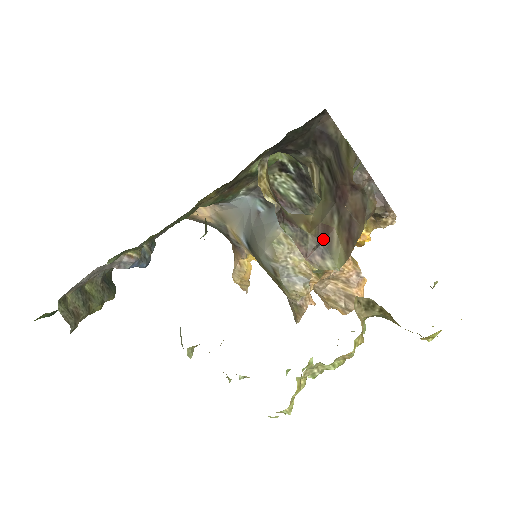
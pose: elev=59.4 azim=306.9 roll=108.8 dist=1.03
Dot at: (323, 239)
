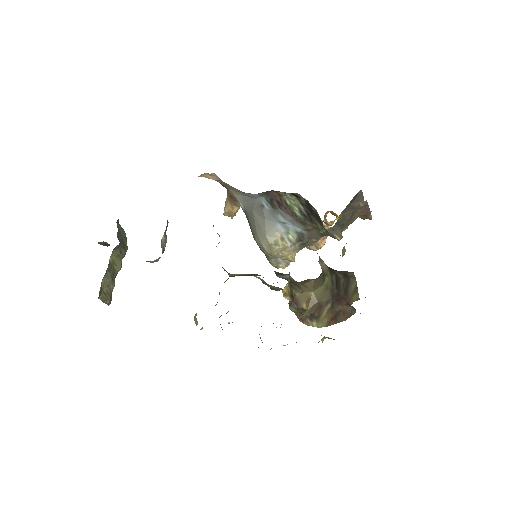
Dot at: (316, 312)
